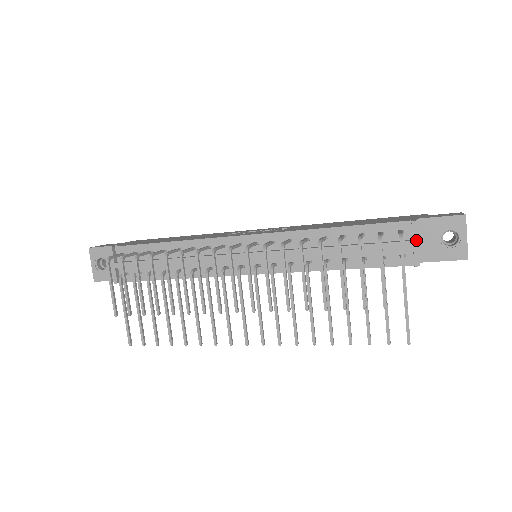
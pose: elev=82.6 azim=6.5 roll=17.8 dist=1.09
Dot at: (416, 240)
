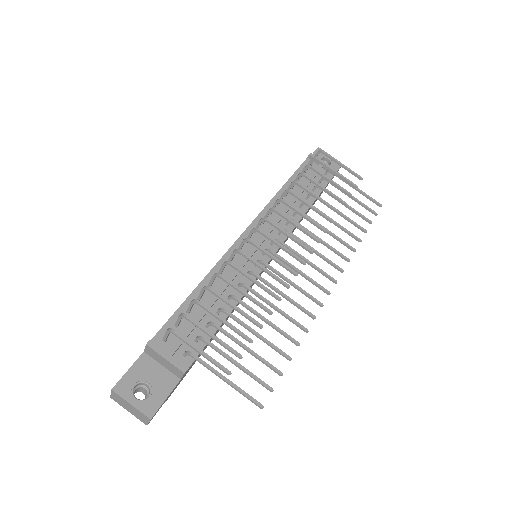
Dot at: occluded
